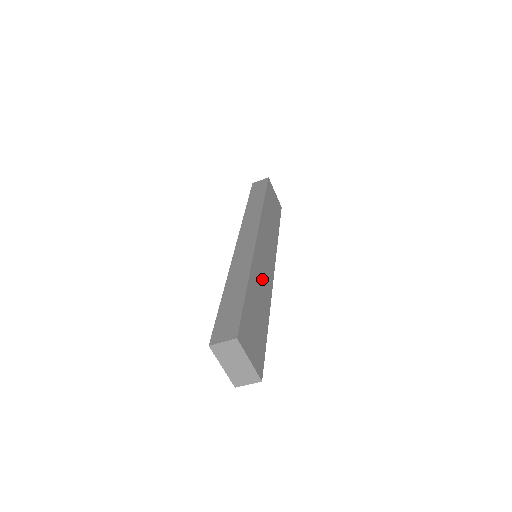
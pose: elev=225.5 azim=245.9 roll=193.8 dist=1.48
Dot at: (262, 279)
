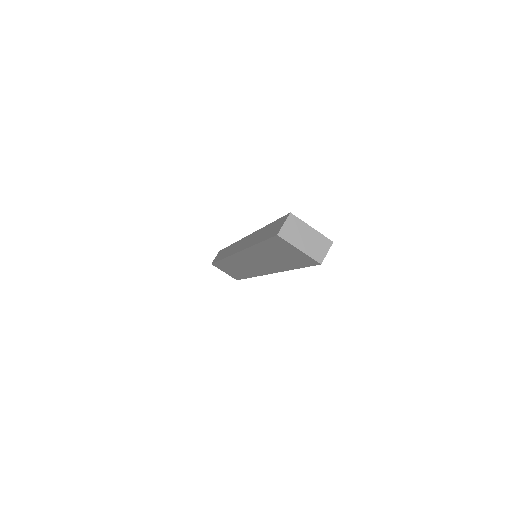
Dot at: occluded
